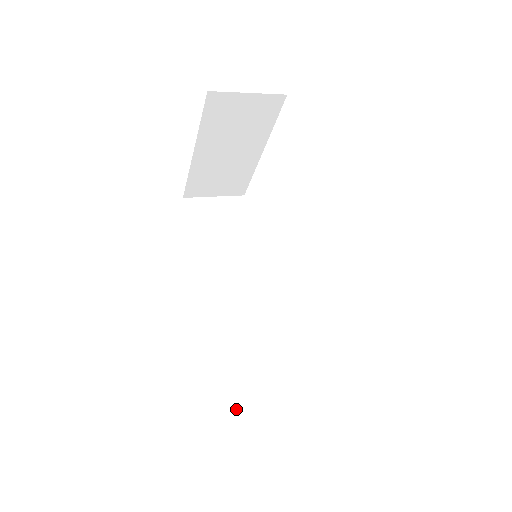
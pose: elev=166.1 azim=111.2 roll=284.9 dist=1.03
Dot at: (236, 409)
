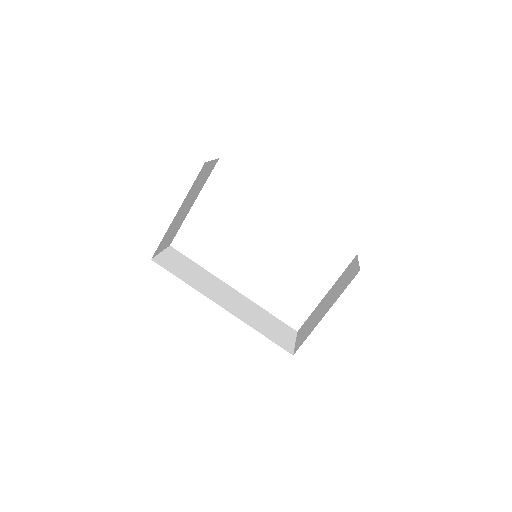
Dot at: (293, 351)
